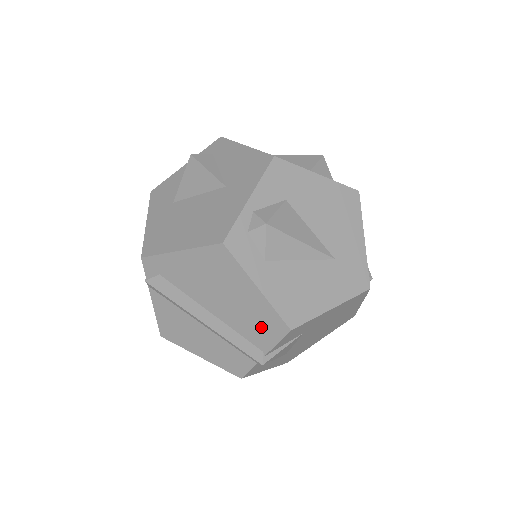
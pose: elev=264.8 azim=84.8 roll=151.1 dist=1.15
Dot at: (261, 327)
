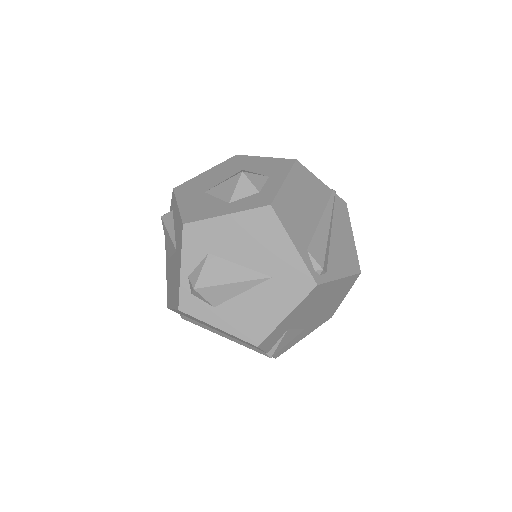
Dot at: occluded
